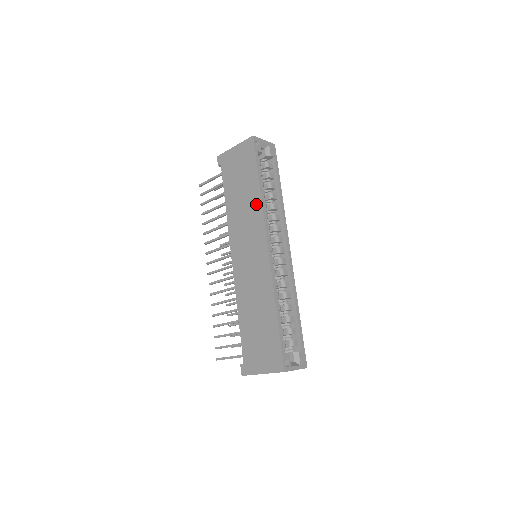
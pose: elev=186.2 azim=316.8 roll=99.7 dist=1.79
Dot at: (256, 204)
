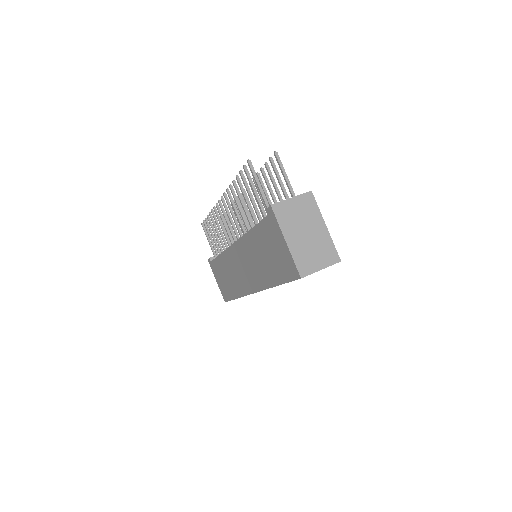
Dot at: (265, 281)
